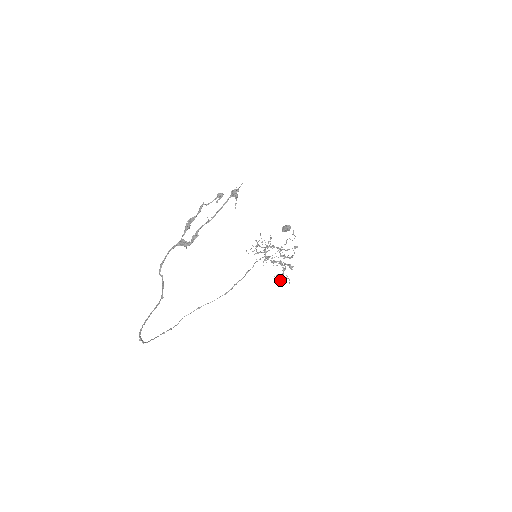
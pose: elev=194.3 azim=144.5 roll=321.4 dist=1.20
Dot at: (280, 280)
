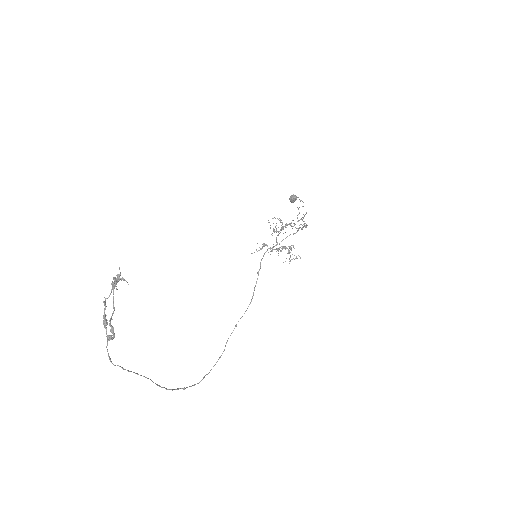
Dot at: occluded
